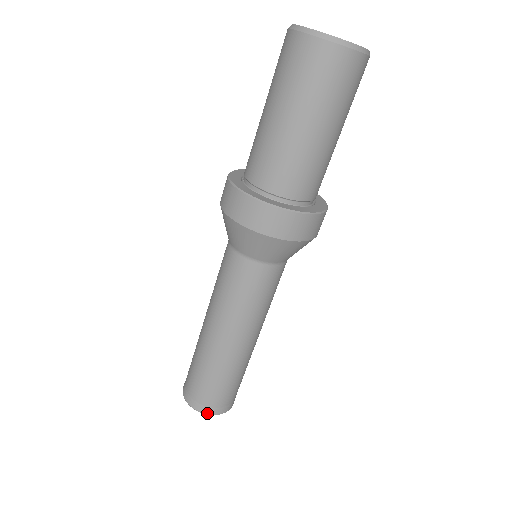
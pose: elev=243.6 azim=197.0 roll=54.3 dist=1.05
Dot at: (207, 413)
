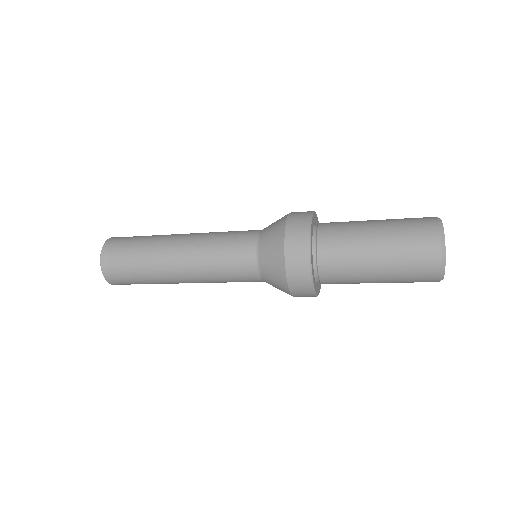
Dot at: occluded
